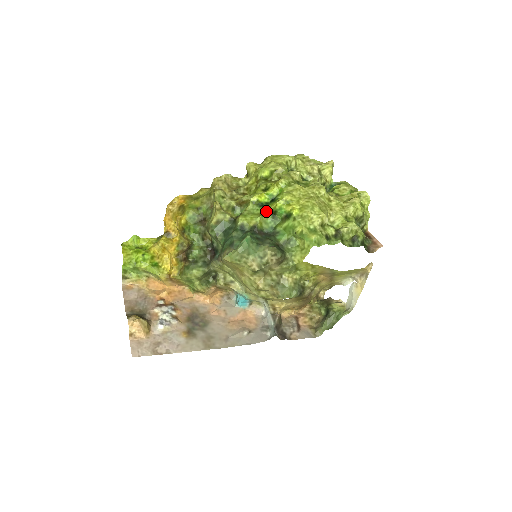
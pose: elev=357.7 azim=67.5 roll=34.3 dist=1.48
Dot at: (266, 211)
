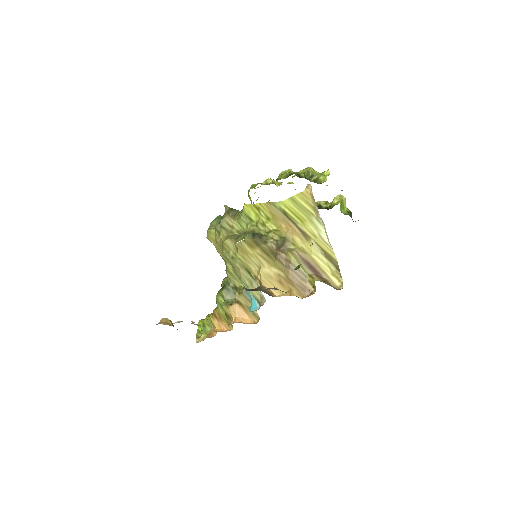
Dot at: occluded
